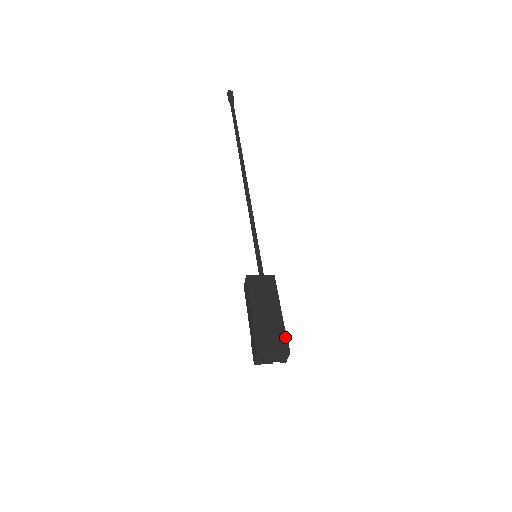
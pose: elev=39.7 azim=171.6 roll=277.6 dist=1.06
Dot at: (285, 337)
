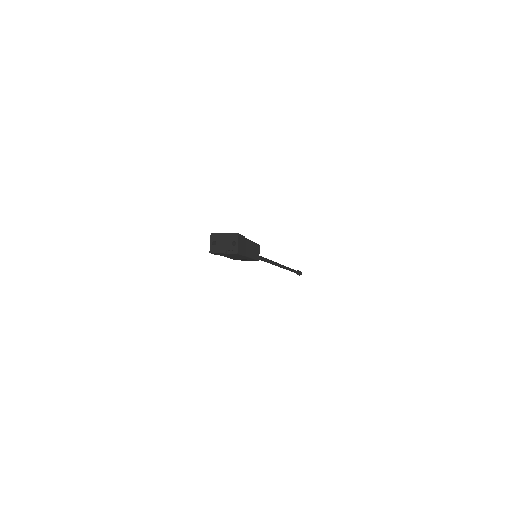
Dot at: (241, 235)
